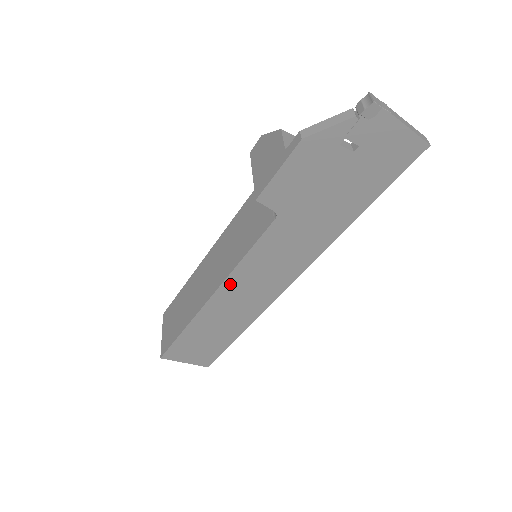
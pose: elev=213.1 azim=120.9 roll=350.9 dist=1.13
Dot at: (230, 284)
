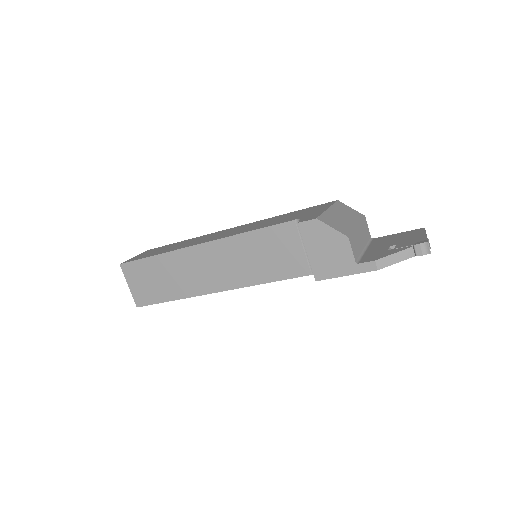
Dot at: occluded
